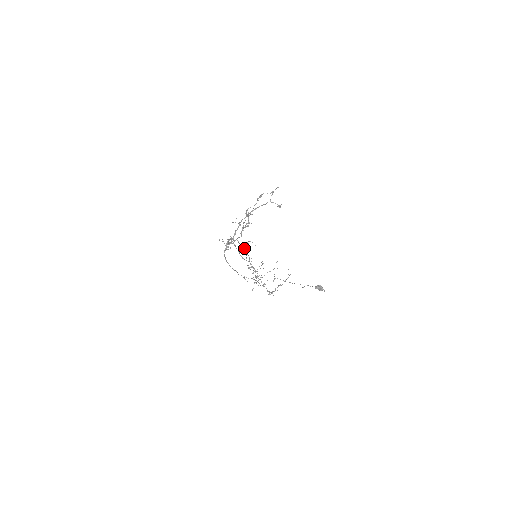
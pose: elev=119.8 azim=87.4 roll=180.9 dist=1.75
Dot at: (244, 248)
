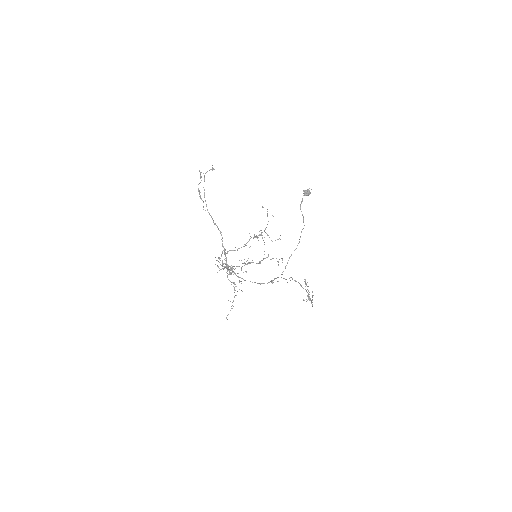
Dot at: occluded
